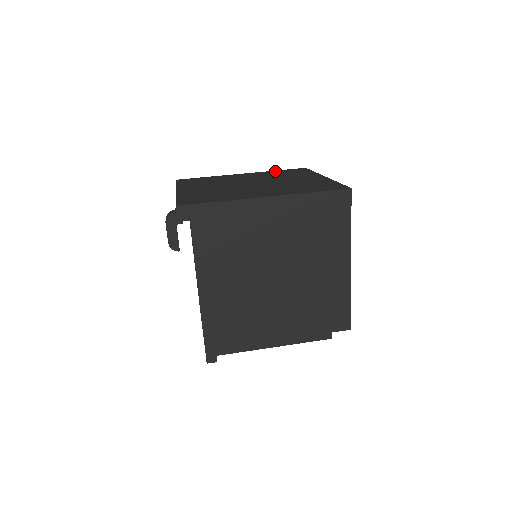
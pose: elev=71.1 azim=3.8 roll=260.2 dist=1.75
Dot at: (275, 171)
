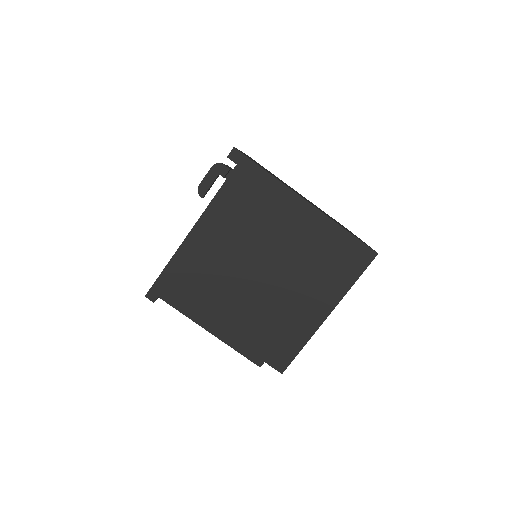
Dot at: occluded
